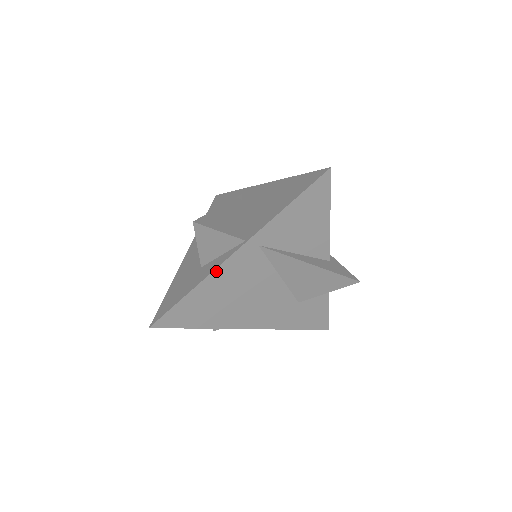
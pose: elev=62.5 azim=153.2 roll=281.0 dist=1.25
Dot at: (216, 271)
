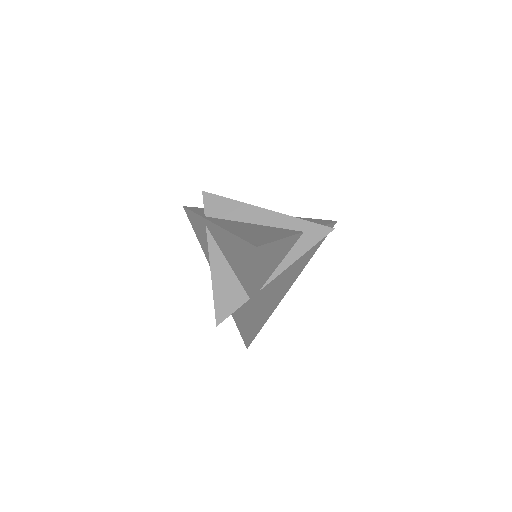
Dot at: (251, 317)
